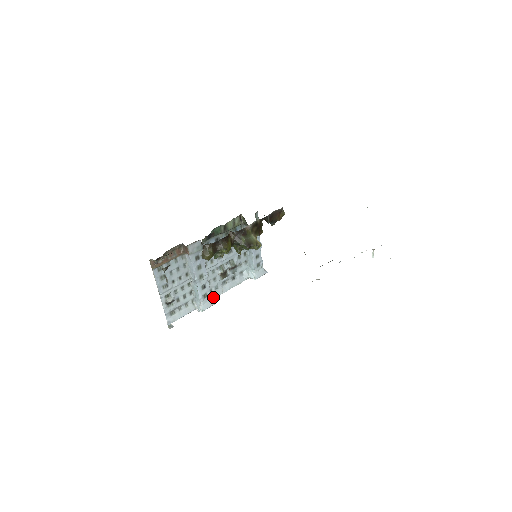
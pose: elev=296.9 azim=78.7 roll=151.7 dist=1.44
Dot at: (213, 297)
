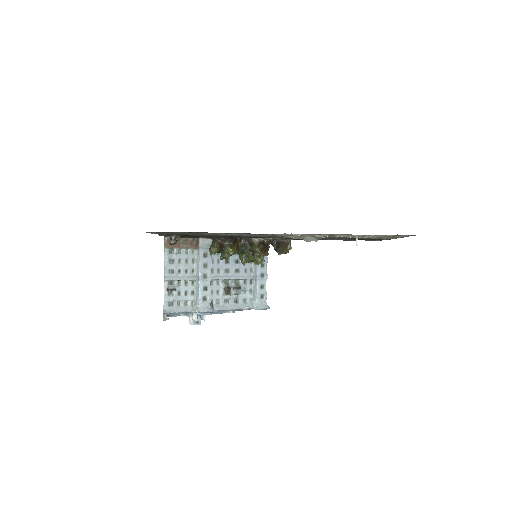
Dot at: (212, 307)
